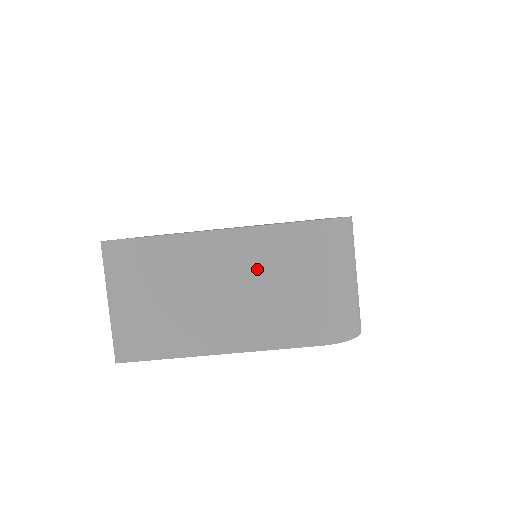
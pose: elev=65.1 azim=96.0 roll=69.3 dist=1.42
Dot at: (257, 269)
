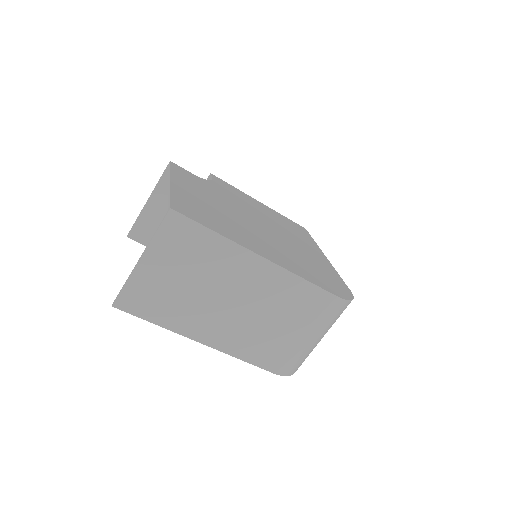
Dot at: (274, 304)
